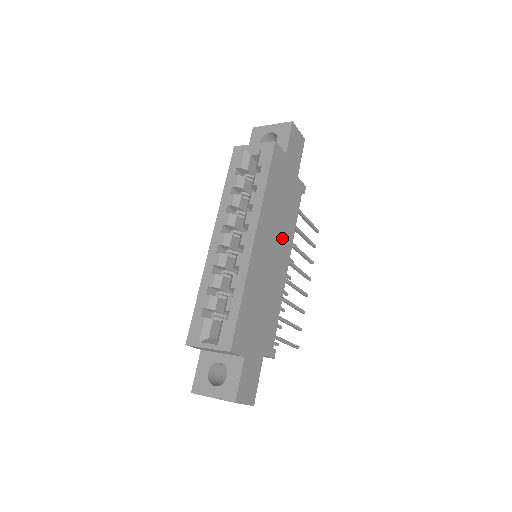
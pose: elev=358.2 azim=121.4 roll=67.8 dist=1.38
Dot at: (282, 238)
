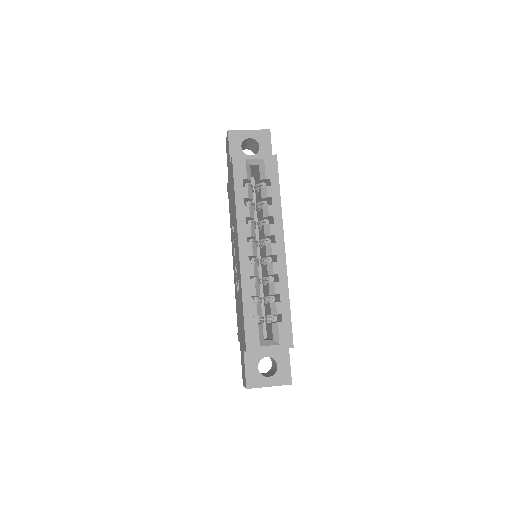
Dot at: occluded
